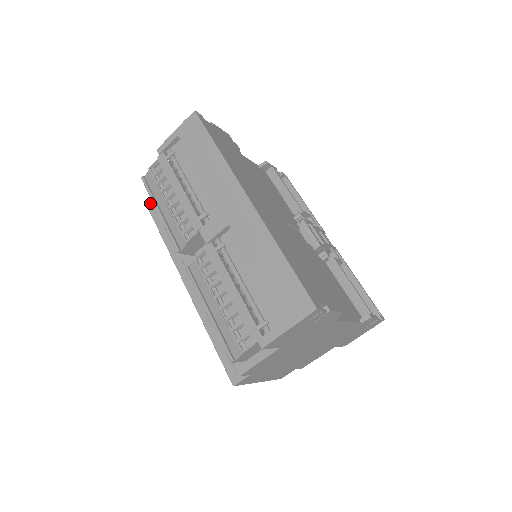
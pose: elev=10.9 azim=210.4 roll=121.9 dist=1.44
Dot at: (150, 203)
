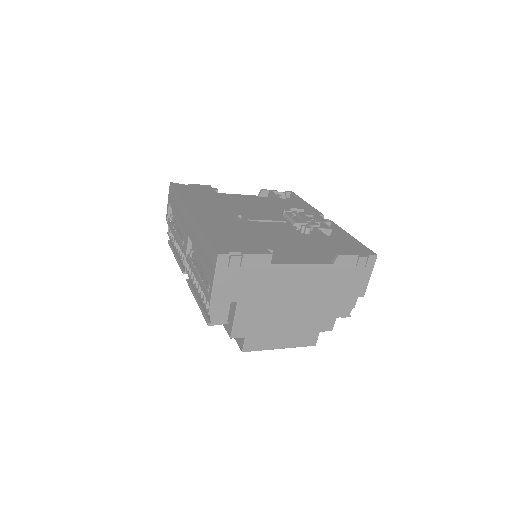
Dot at: occluded
